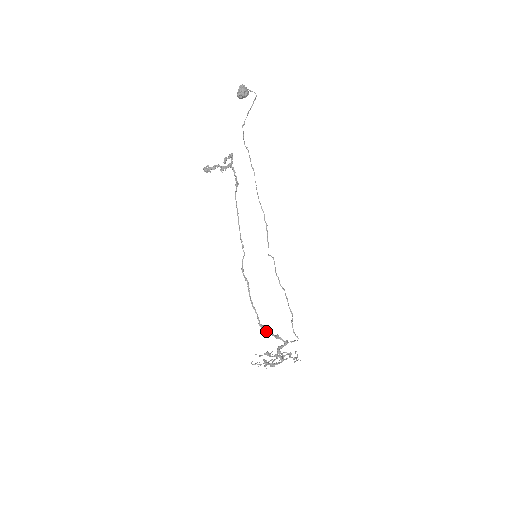
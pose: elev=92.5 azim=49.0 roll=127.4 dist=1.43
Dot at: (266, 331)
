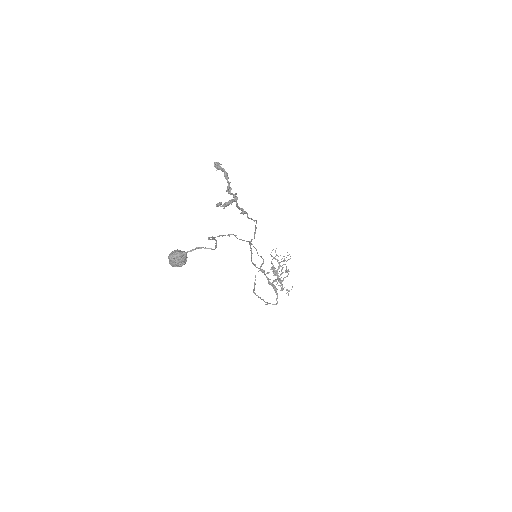
Dot at: (264, 274)
